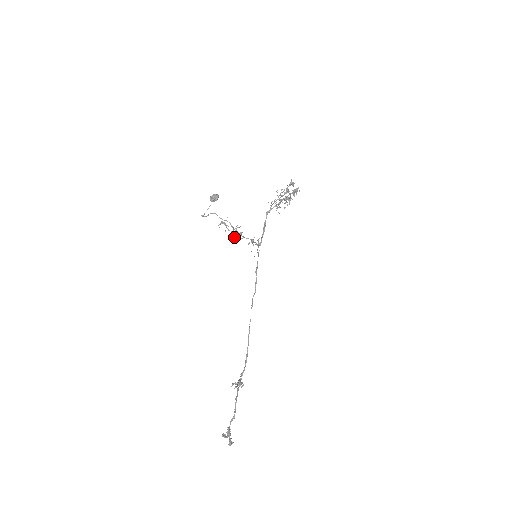
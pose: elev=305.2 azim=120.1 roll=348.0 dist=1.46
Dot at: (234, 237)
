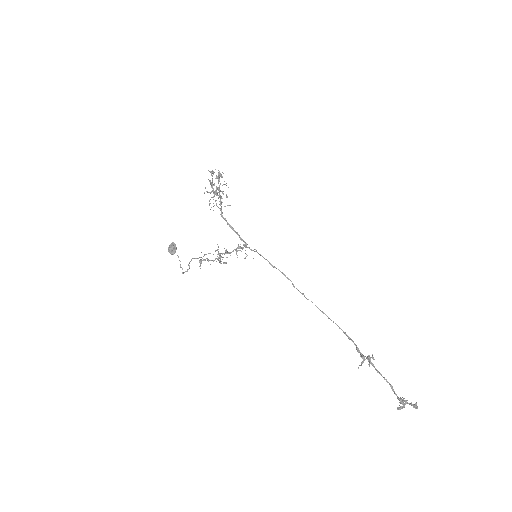
Dot at: occluded
